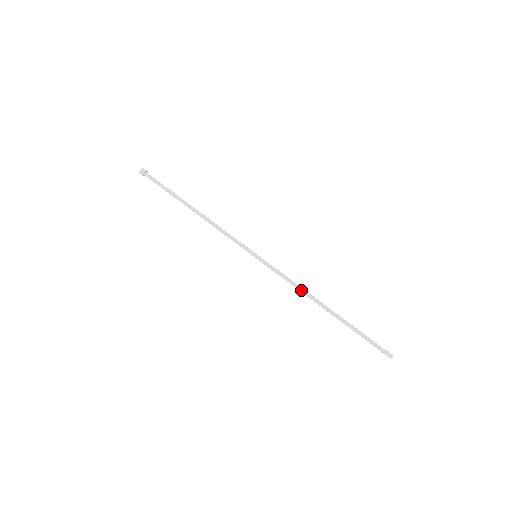
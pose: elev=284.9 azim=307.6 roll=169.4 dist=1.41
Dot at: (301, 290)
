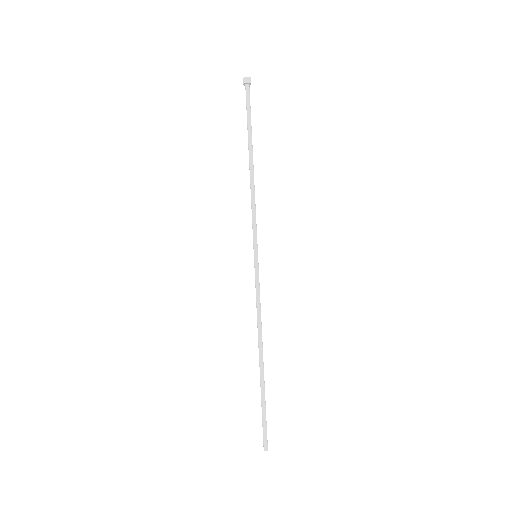
Dot at: (258, 323)
